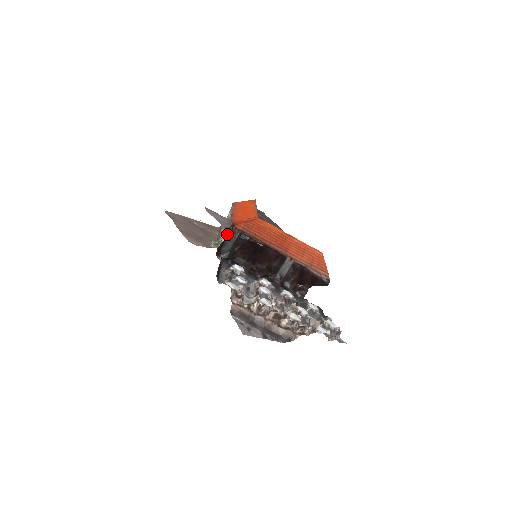
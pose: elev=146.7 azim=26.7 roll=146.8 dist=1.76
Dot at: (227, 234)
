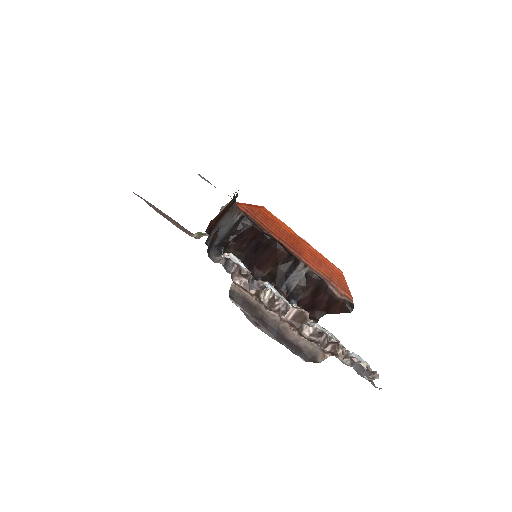
Dot at: occluded
